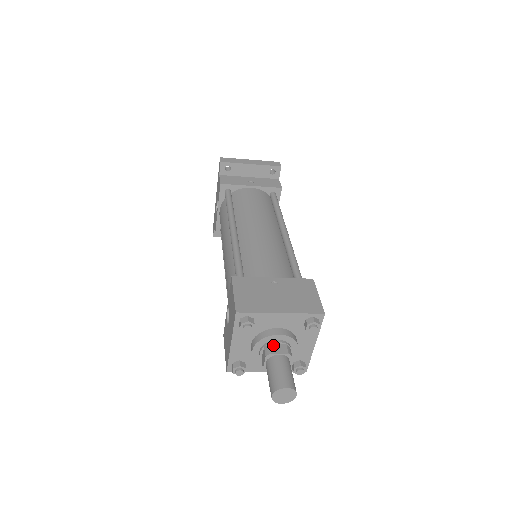
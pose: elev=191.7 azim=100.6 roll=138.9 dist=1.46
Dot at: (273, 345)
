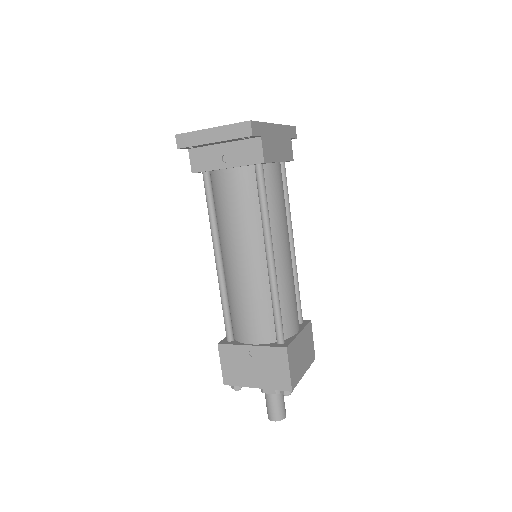
Dot at: occluded
